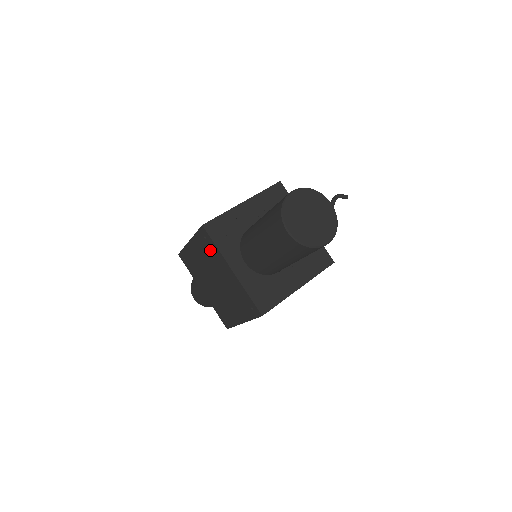
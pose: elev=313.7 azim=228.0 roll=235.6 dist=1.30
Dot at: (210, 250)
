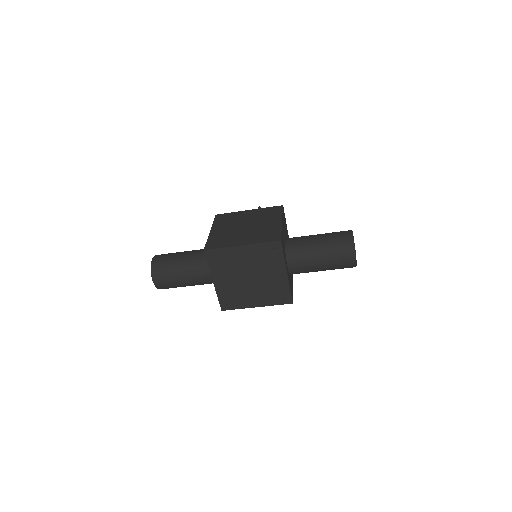
Dot at: (271, 257)
